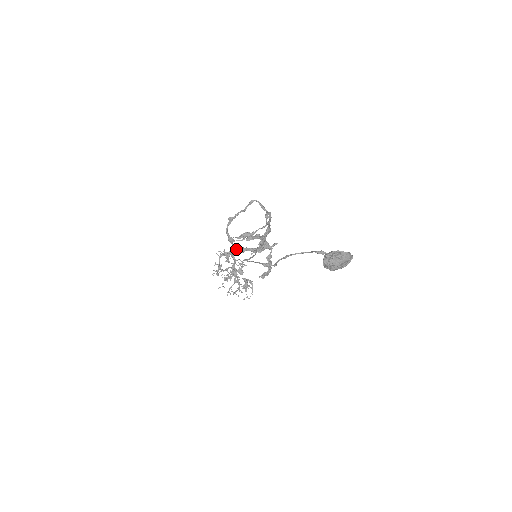
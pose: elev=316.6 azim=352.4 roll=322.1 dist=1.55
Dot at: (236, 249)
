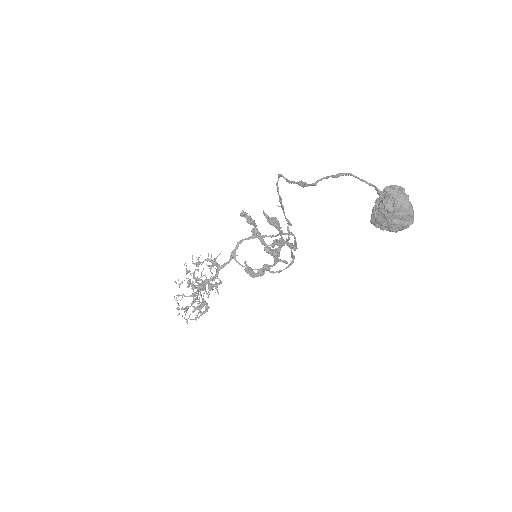
Dot at: occluded
